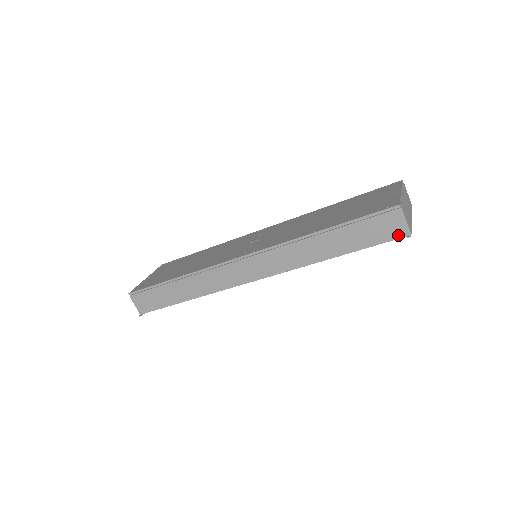
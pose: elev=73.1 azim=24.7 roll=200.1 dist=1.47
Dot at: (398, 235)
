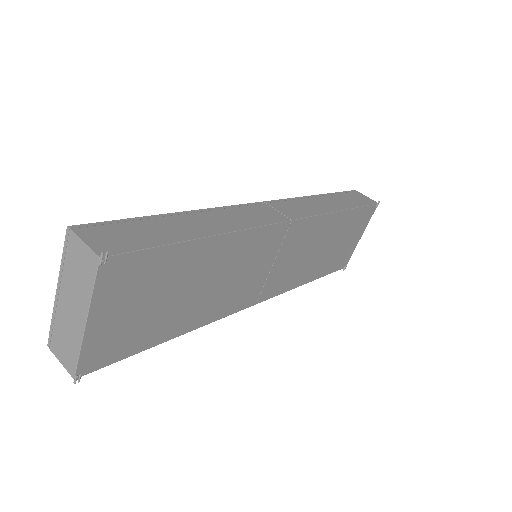
Dot at: (372, 202)
